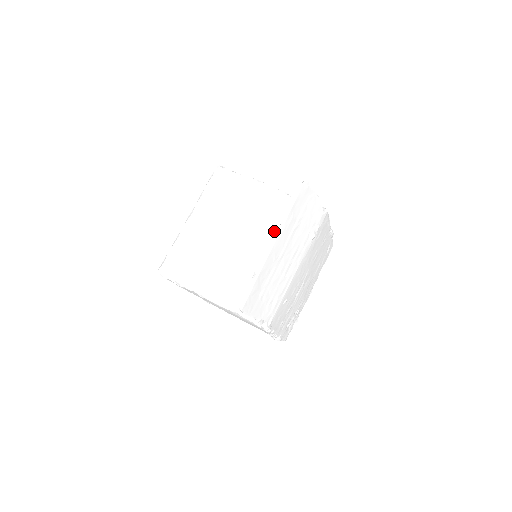
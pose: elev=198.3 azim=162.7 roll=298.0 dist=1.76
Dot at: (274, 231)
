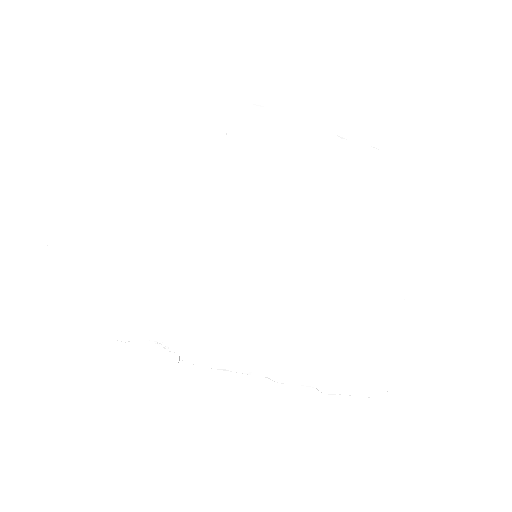
Dot at: occluded
